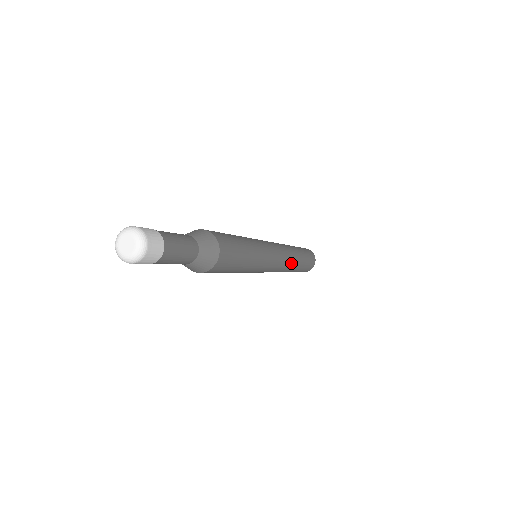
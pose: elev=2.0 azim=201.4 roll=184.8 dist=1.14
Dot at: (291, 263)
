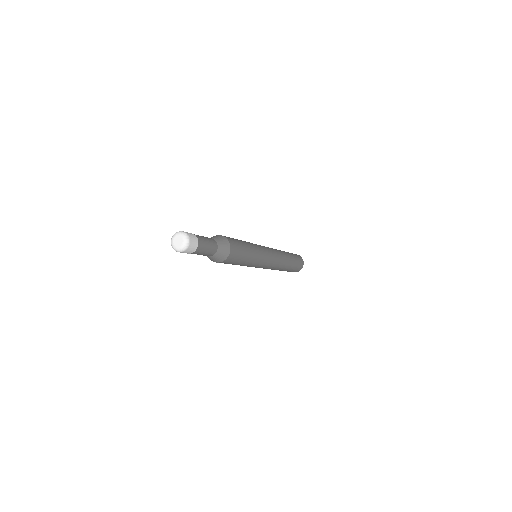
Dot at: (278, 268)
